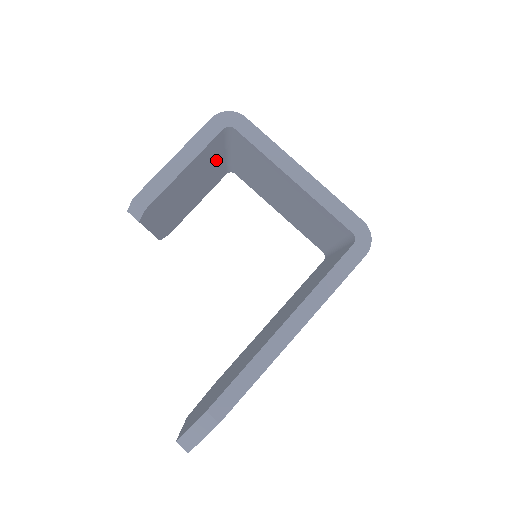
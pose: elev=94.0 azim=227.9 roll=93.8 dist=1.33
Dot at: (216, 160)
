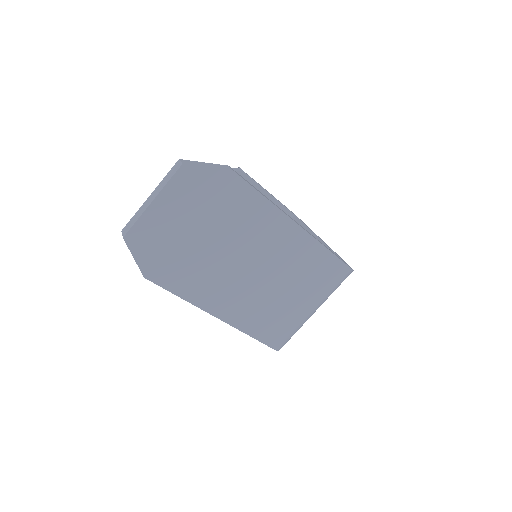
Dot at: occluded
